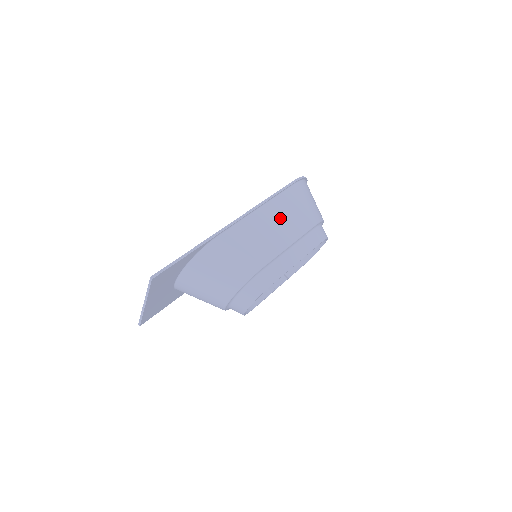
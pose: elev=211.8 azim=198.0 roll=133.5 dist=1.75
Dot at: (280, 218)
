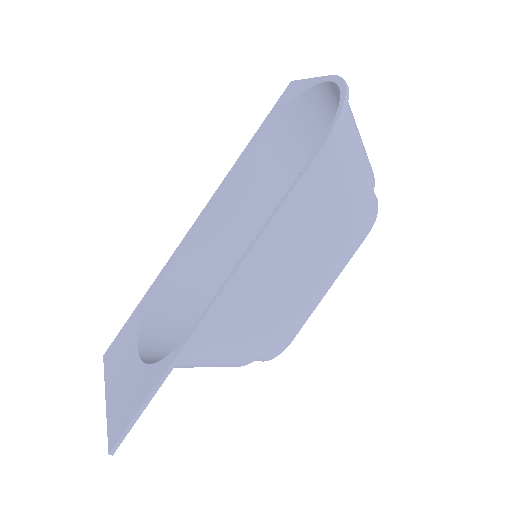
Dot at: (299, 241)
